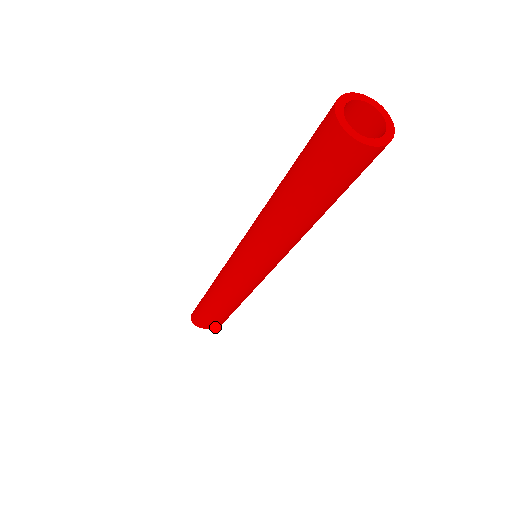
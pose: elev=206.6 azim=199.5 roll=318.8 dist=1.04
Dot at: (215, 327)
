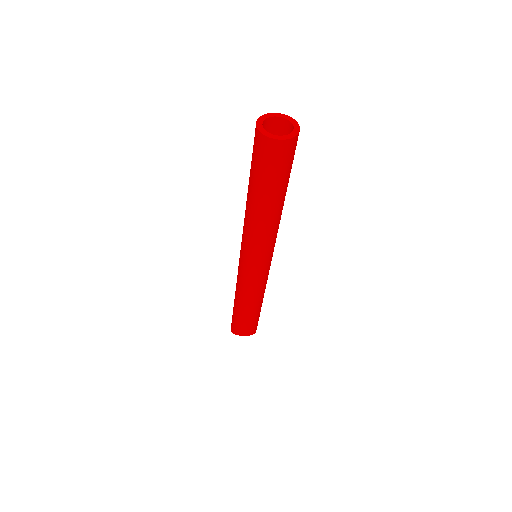
Dot at: (240, 334)
